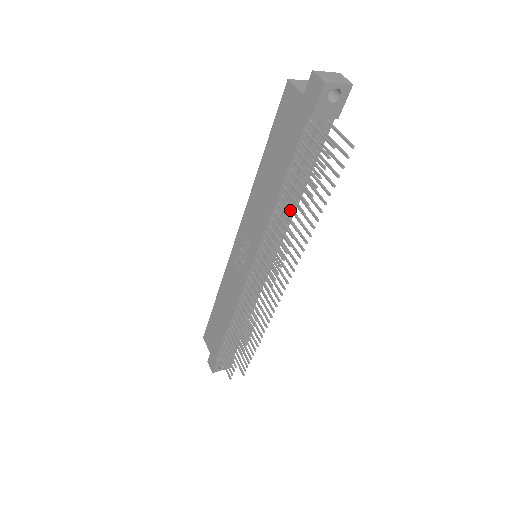
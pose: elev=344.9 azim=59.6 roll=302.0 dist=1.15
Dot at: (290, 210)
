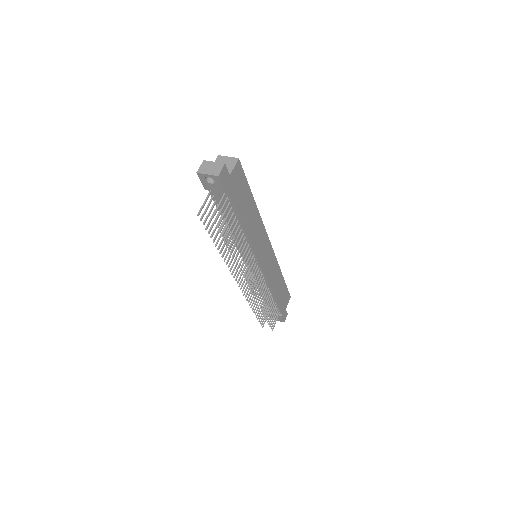
Dot at: (223, 239)
